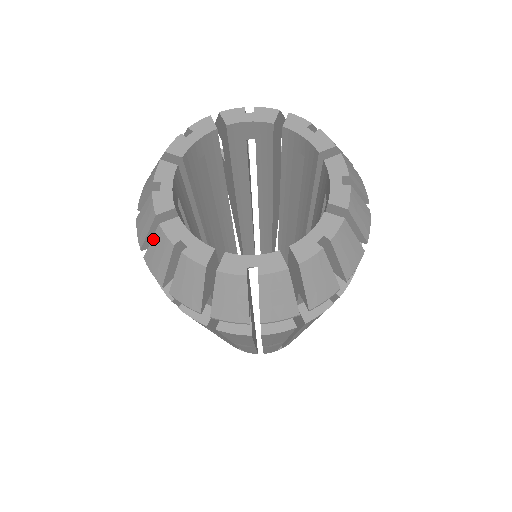
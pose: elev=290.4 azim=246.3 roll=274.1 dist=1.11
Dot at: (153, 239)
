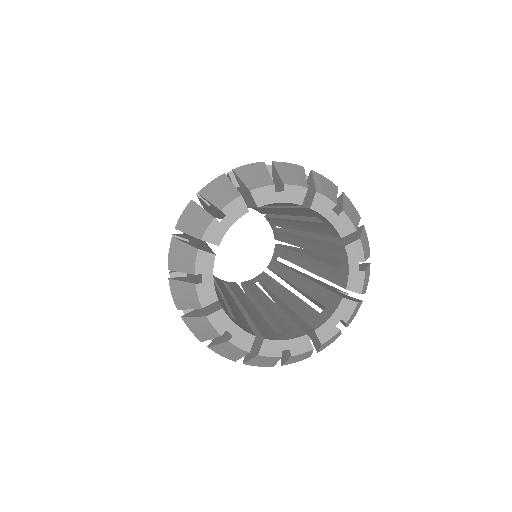
Dot at: (196, 318)
